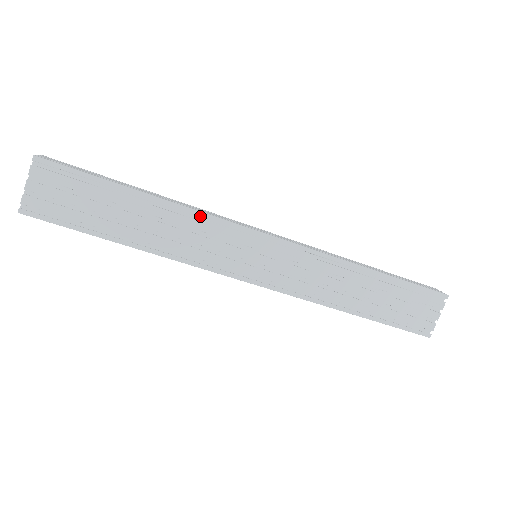
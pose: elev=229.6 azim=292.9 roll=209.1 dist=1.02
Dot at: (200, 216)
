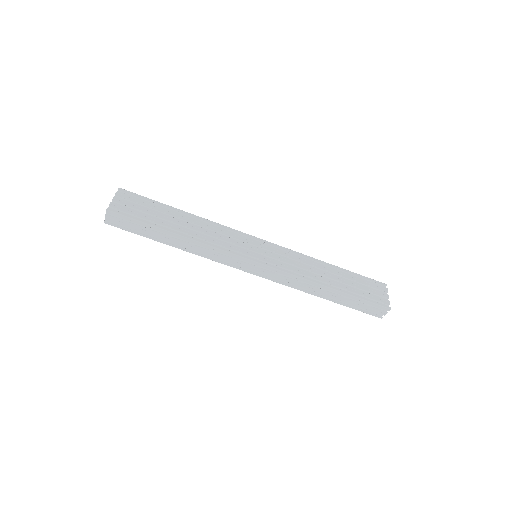
Dot at: (218, 225)
